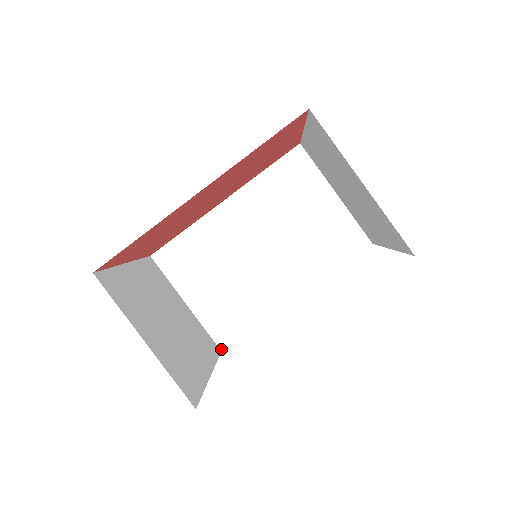
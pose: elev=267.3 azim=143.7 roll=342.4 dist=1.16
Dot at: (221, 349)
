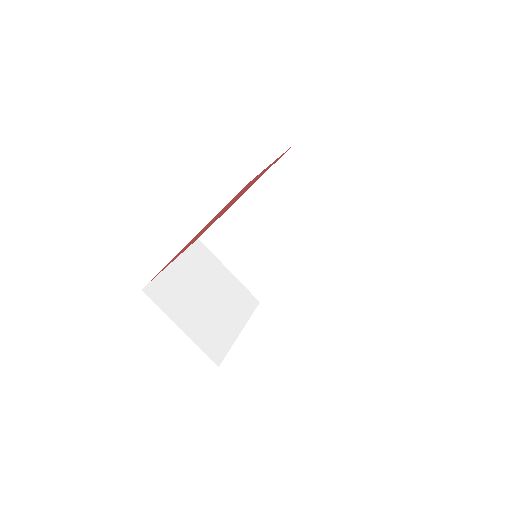
Dot at: (259, 301)
